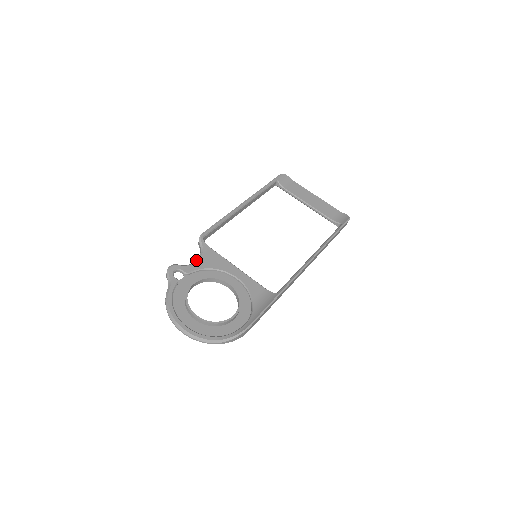
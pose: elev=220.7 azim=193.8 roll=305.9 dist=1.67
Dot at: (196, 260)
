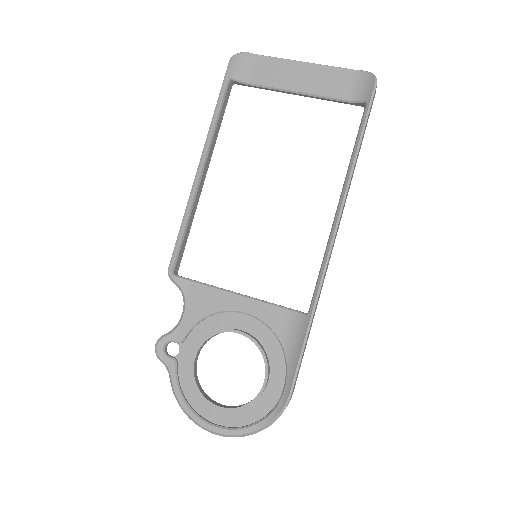
Dot at: (182, 313)
